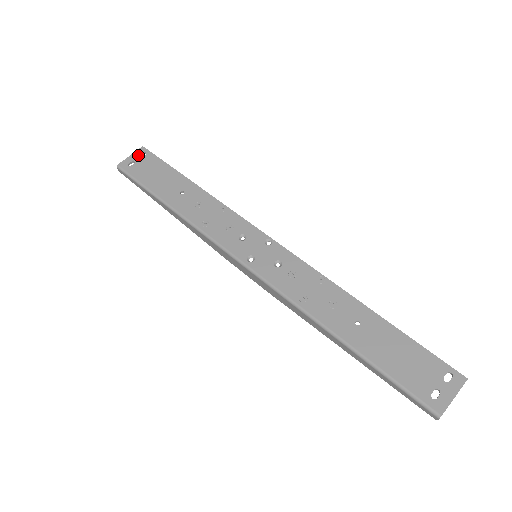
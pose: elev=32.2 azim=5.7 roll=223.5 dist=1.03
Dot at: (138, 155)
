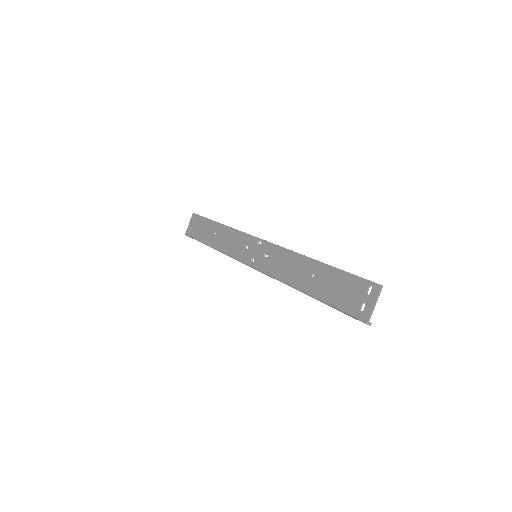
Dot at: (192, 221)
